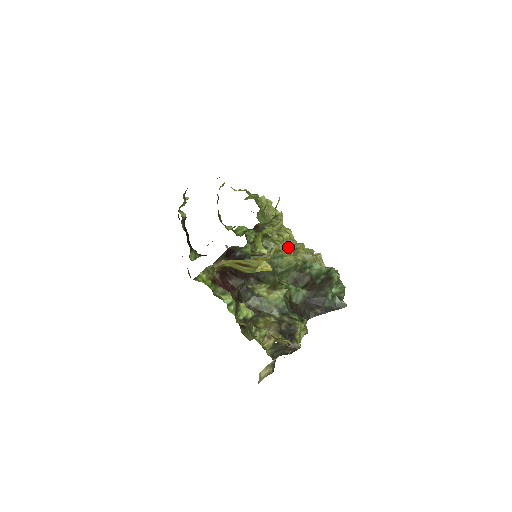
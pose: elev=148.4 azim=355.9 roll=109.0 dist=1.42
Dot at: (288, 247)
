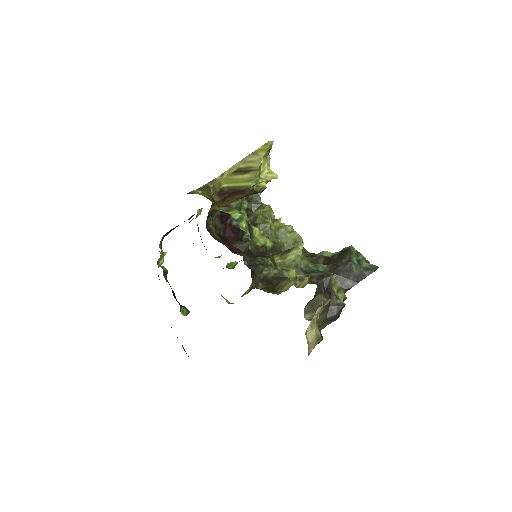
Dot at: (288, 225)
